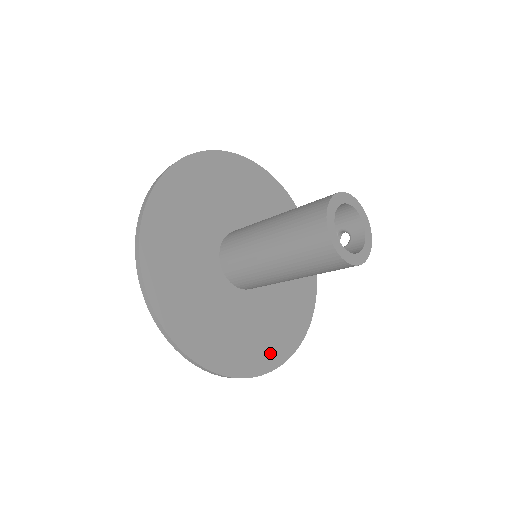
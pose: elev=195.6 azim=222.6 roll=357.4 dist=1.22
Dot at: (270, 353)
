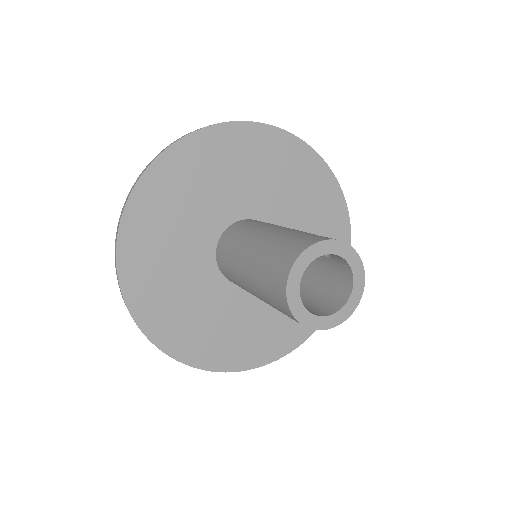
Dot at: occluded
